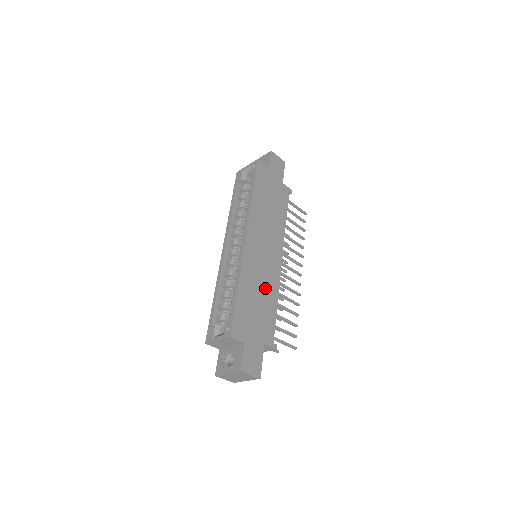
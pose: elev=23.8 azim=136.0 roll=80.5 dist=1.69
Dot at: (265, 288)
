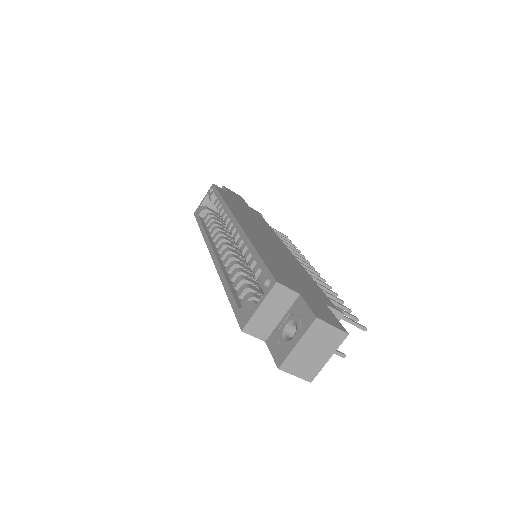
Dot at: (287, 261)
